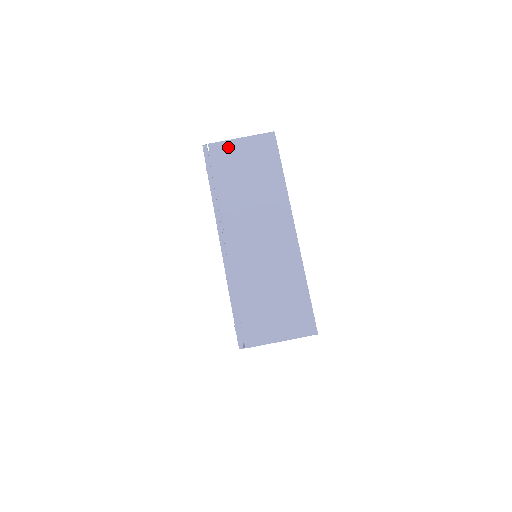
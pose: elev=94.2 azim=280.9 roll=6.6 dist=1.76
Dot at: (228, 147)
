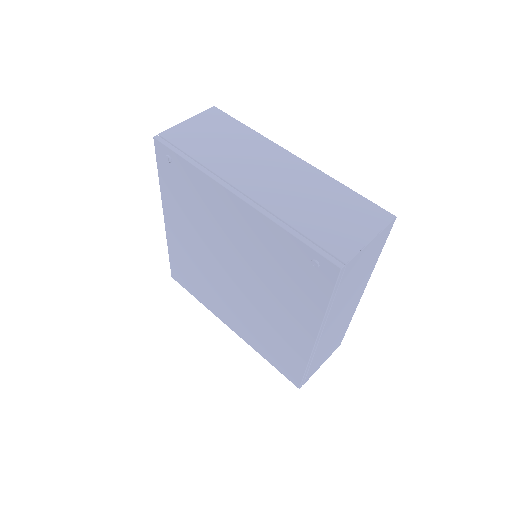
Dot at: (180, 129)
